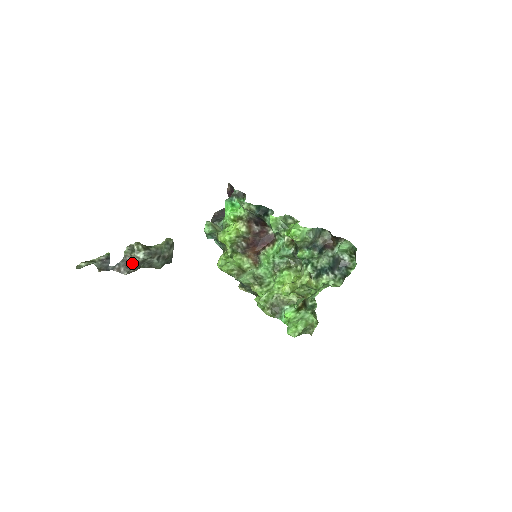
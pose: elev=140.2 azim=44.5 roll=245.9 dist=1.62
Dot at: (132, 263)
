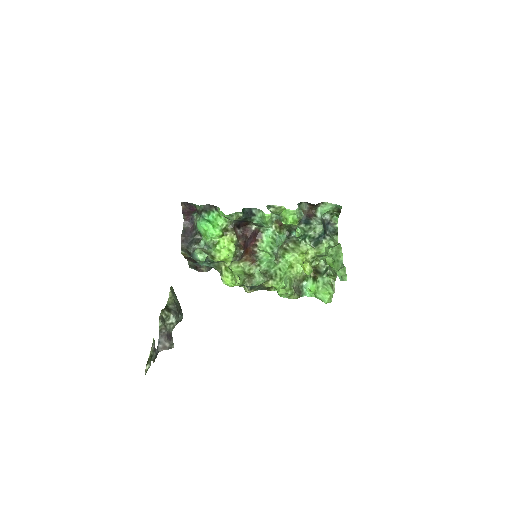
Dot at: (169, 333)
